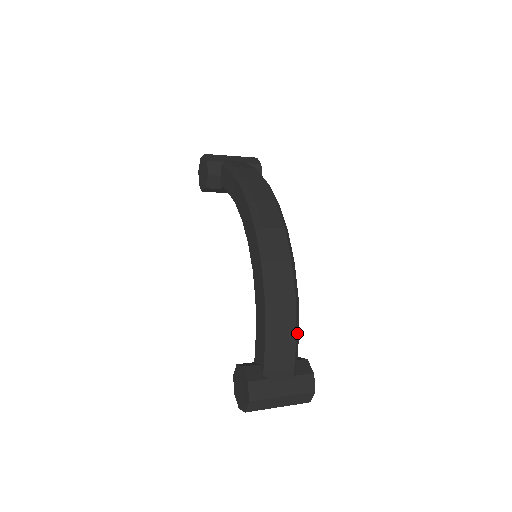
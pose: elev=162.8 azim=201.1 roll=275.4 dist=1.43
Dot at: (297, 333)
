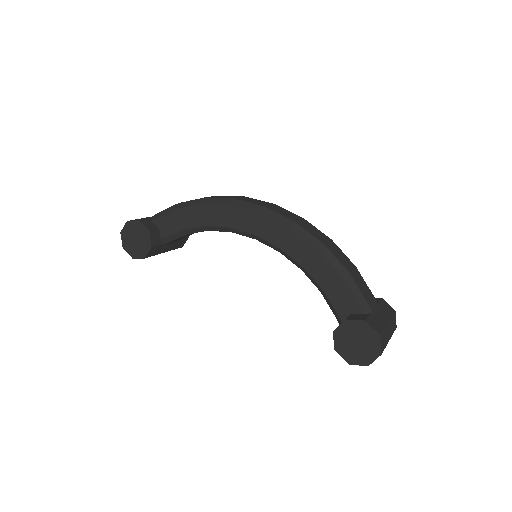
Dot at: (354, 266)
